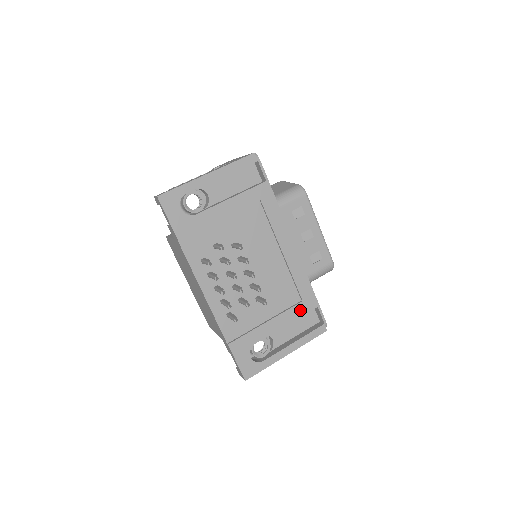
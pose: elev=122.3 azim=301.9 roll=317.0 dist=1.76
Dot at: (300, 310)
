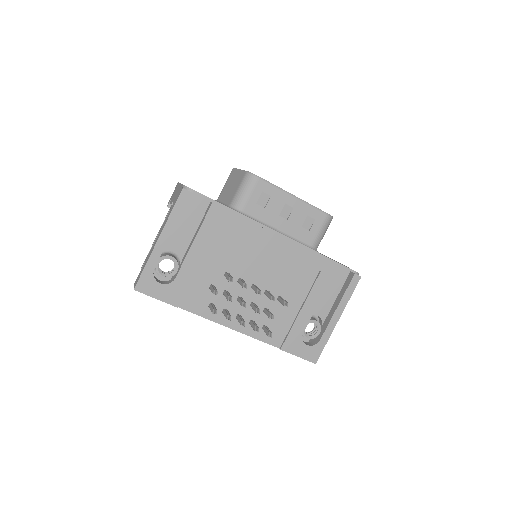
Dot at: (324, 280)
